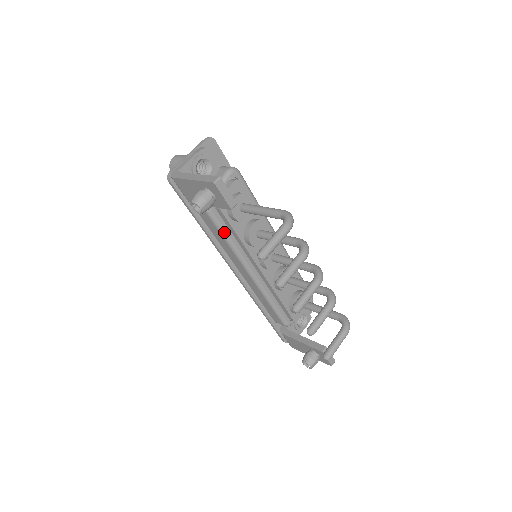
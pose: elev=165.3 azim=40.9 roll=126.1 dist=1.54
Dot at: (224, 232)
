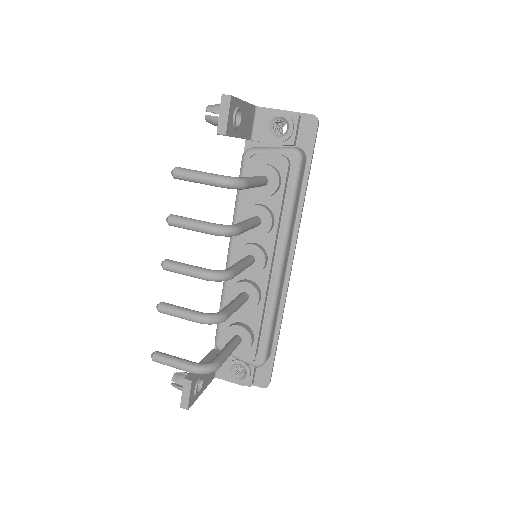
Dot at: occluded
